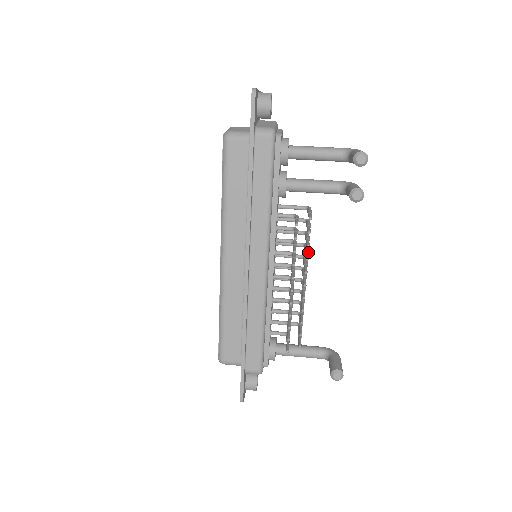
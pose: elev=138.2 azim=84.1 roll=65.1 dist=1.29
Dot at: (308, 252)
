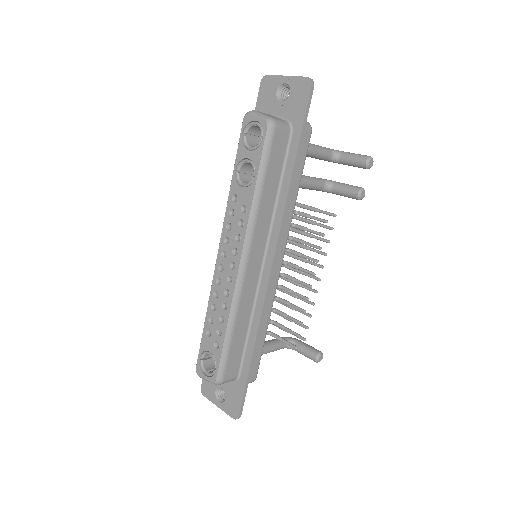
Dot at: (310, 247)
